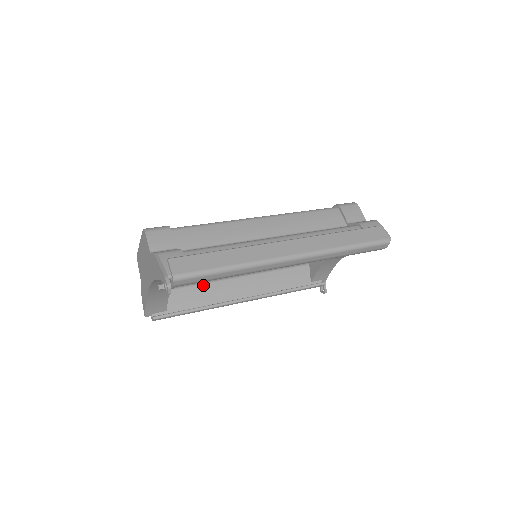
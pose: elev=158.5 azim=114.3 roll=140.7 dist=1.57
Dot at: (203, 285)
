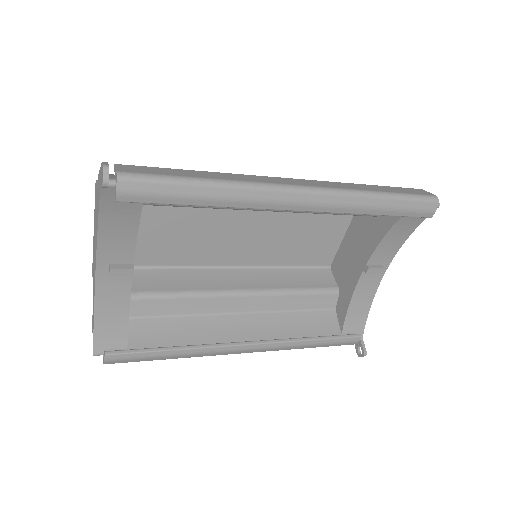
Dot at: (185, 318)
